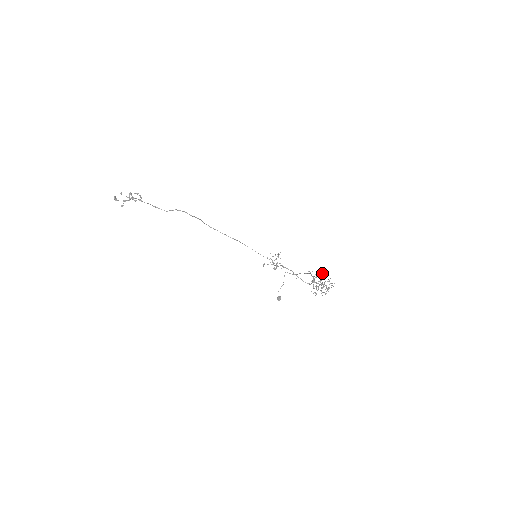
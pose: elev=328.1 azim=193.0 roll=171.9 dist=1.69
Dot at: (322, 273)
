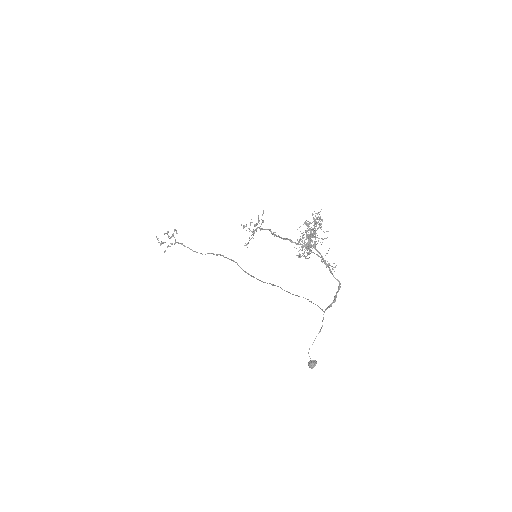
Dot at: (316, 223)
